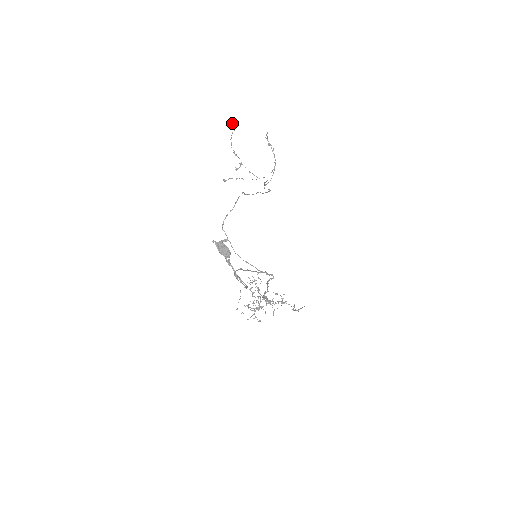
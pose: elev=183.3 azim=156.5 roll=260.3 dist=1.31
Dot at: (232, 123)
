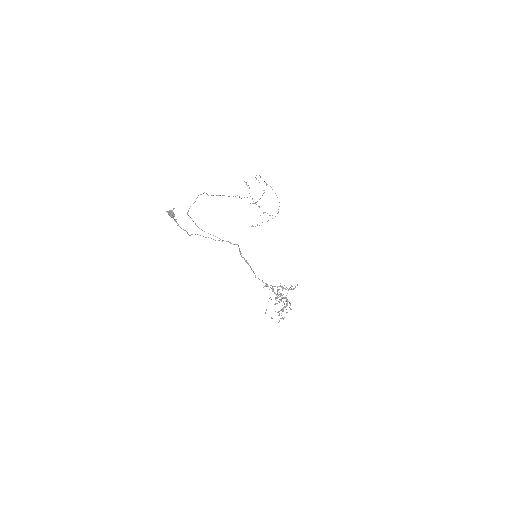
Dot at: (246, 183)
